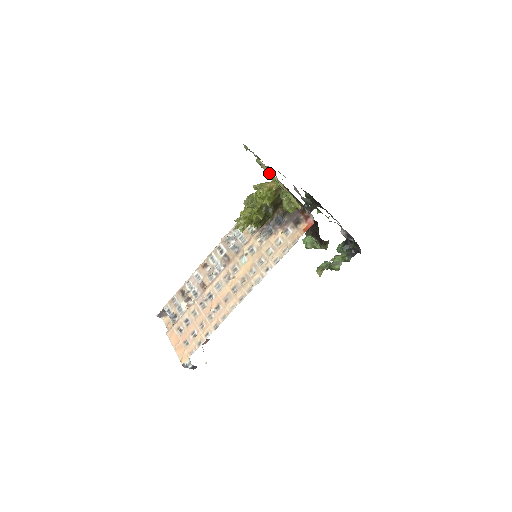
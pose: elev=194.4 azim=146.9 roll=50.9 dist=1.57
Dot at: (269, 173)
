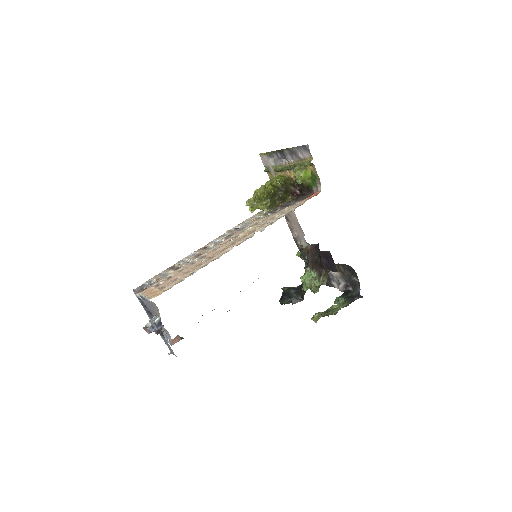
Dot at: (285, 166)
